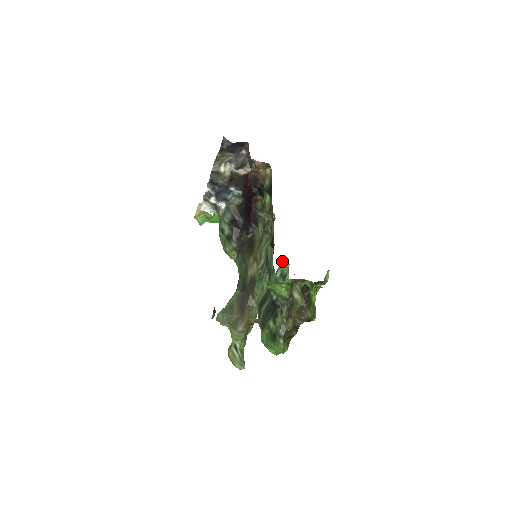
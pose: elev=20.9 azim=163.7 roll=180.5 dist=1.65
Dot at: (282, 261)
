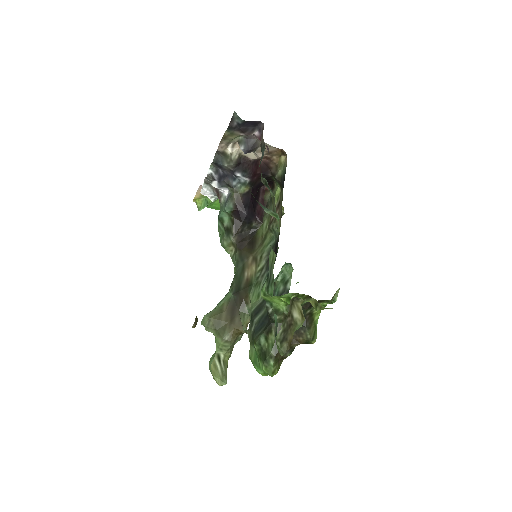
Dot at: (285, 264)
